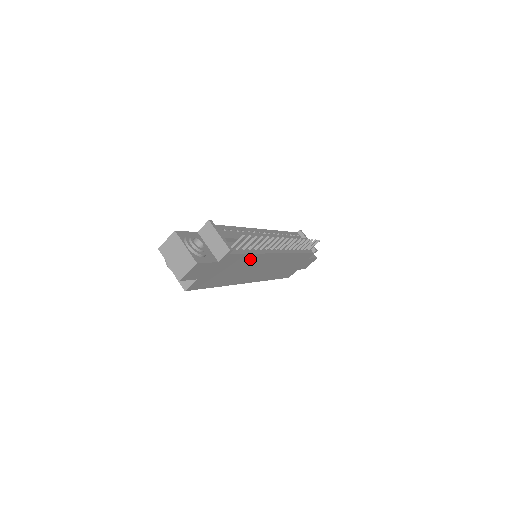
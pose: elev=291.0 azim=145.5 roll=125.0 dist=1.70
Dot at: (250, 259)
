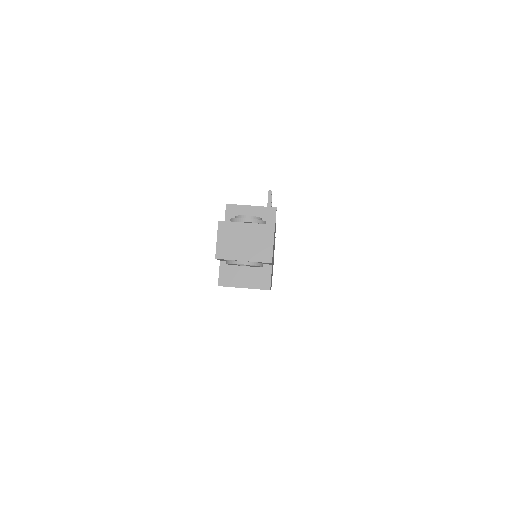
Dot at: occluded
